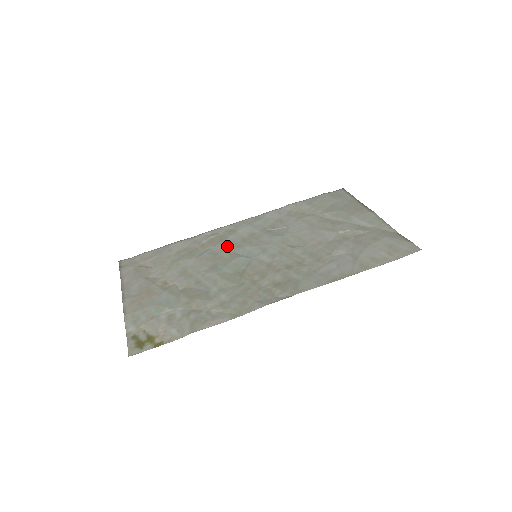
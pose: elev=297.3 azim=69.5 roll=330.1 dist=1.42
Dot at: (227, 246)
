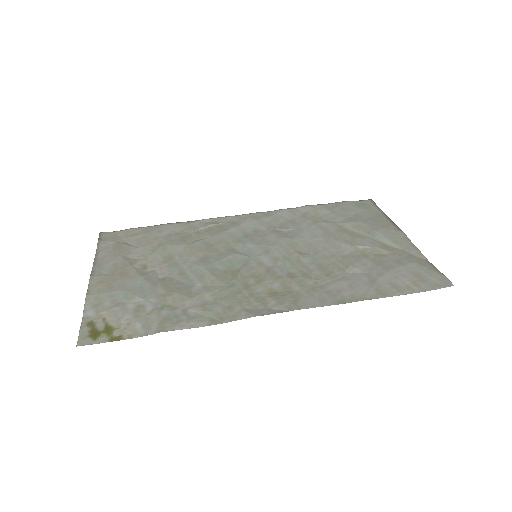
Dot at: (225, 238)
